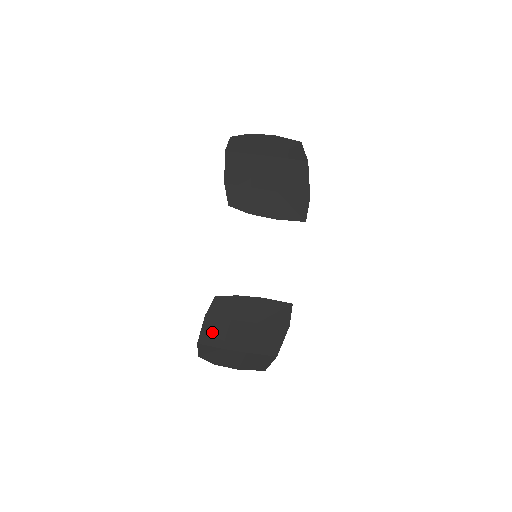
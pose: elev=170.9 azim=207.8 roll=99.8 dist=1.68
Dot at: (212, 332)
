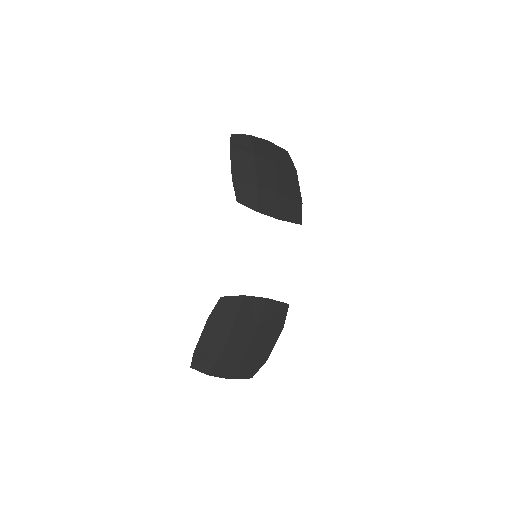
Dot at: (213, 337)
